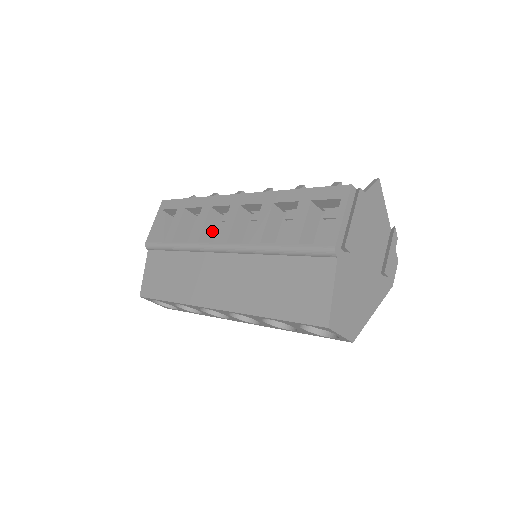
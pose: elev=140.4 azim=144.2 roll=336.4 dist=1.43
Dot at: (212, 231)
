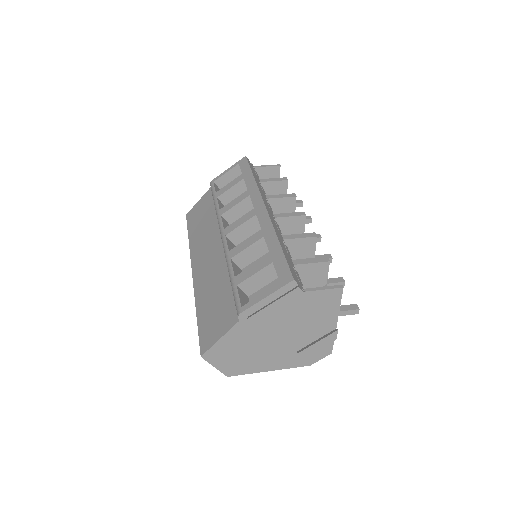
Dot at: (240, 213)
